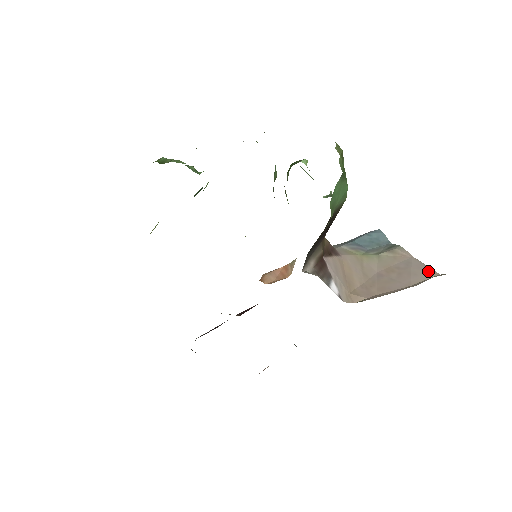
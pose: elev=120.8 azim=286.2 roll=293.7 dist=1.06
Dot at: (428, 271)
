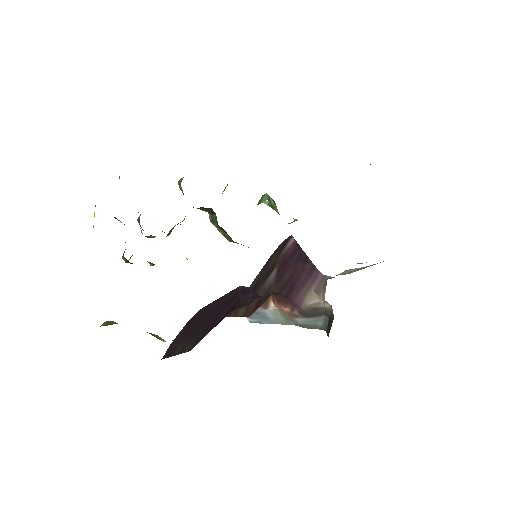
Dot at: occluded
